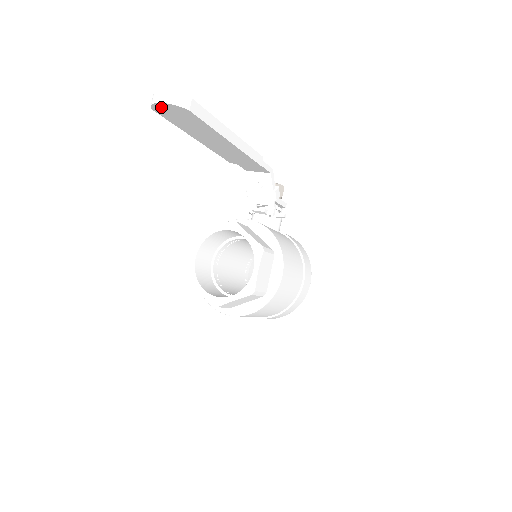
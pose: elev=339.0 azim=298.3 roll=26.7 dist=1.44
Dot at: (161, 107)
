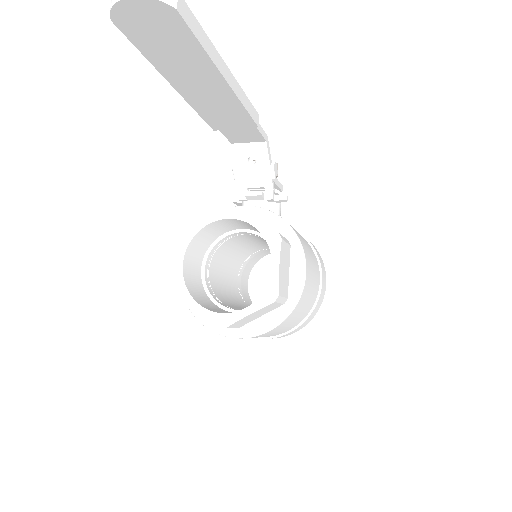
Dot at: (128, 11)
